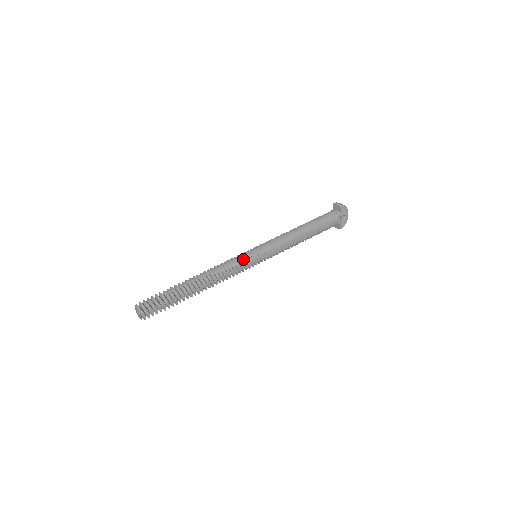
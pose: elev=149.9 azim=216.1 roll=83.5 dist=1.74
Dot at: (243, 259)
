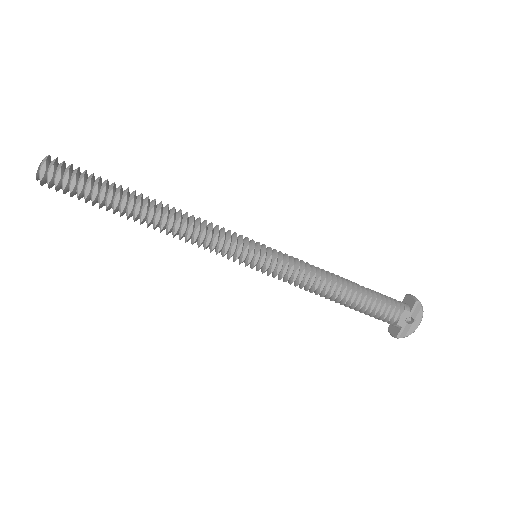
Dot at: (235, 237)
